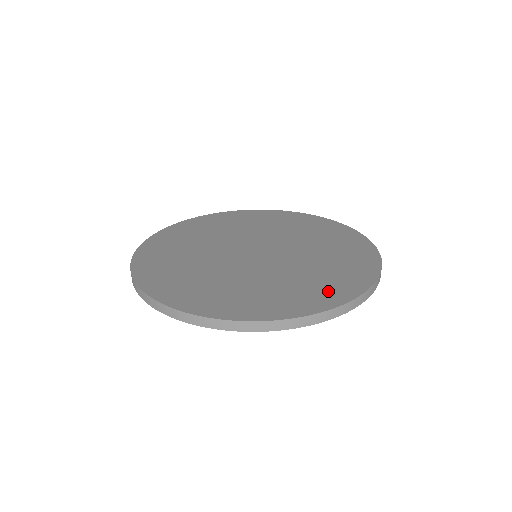
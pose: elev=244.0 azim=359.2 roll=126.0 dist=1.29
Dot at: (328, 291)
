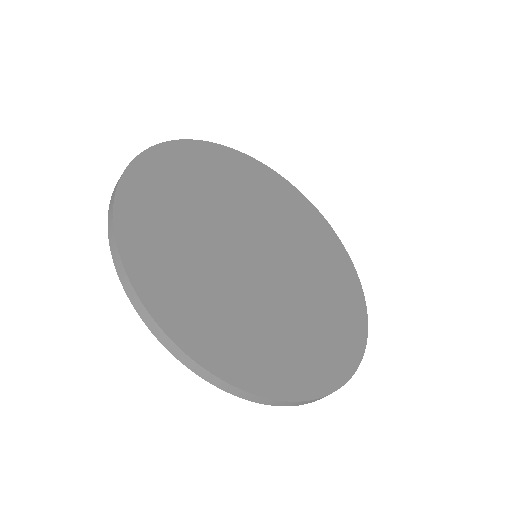
Dot at: (296, 370)
